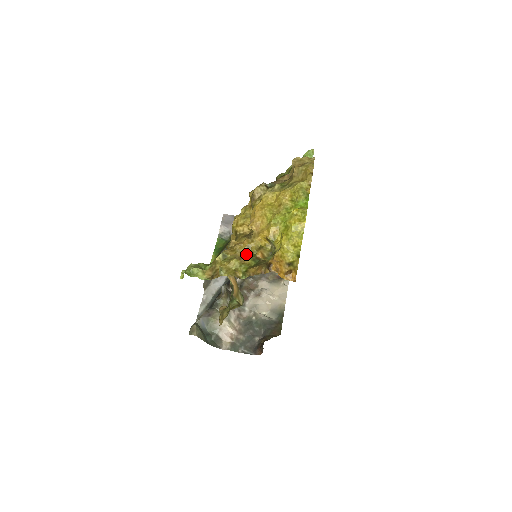
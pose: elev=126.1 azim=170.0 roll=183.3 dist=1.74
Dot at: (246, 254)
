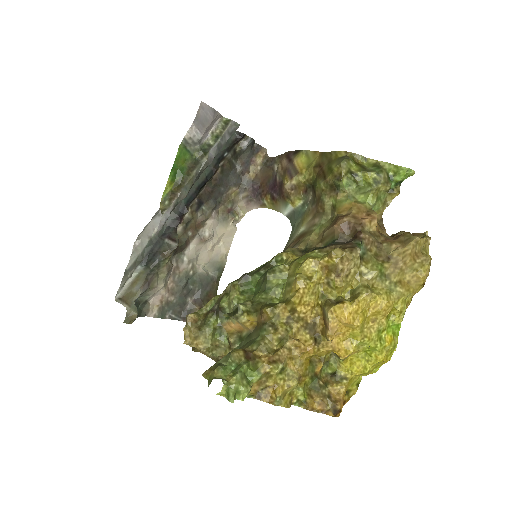
Dot at: (306, 367)
